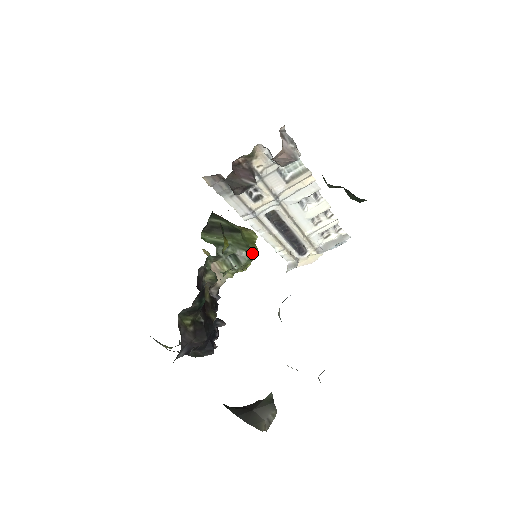
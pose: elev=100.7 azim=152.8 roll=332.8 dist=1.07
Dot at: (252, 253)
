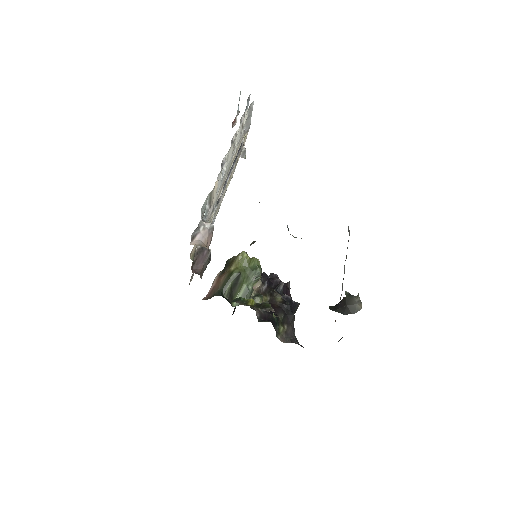
Dot at: (258, 270)
